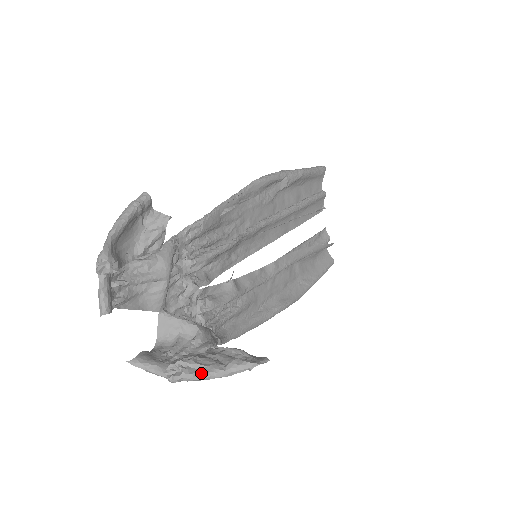
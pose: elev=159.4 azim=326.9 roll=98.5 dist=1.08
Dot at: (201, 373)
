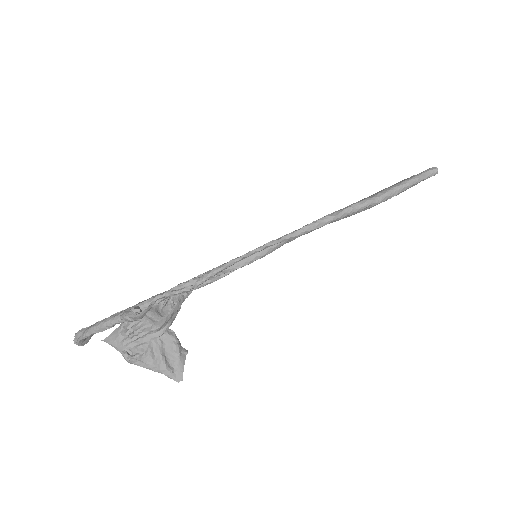
Dot at: (141, 365)
